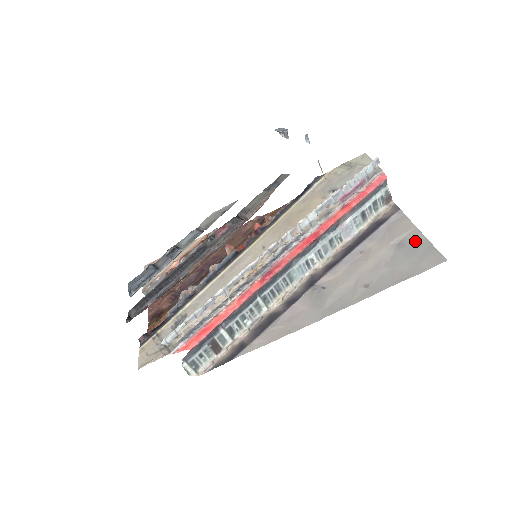
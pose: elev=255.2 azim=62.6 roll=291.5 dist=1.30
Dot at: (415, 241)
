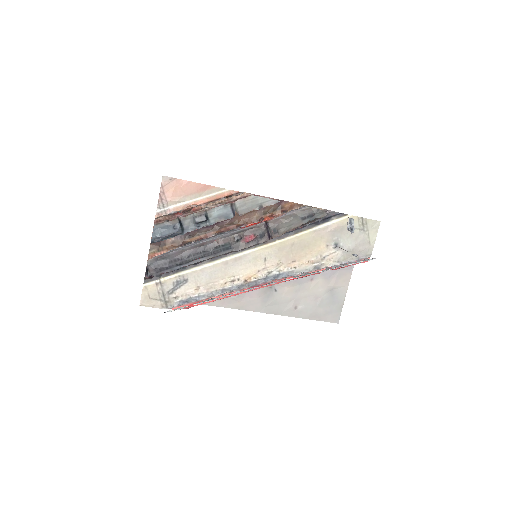
Dot at: (339, 297)
